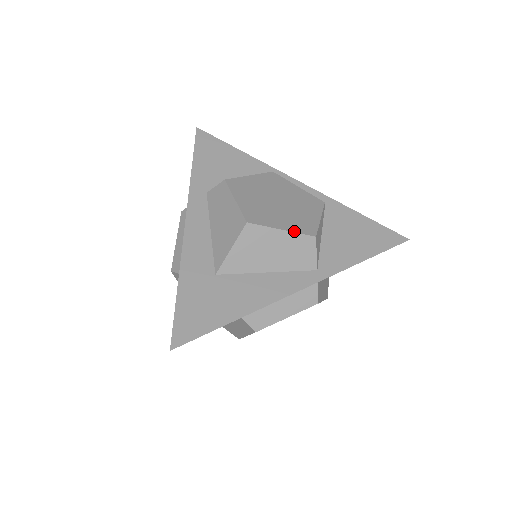
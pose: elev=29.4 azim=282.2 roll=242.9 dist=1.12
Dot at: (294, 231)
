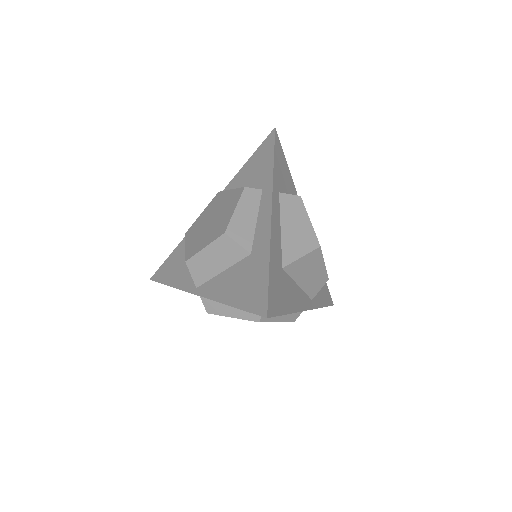
Dot at: occluded
